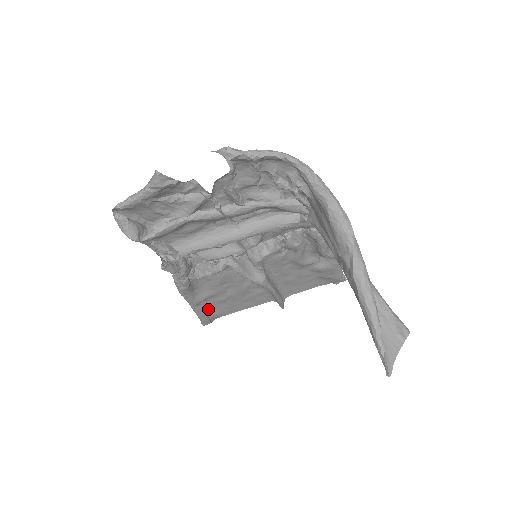
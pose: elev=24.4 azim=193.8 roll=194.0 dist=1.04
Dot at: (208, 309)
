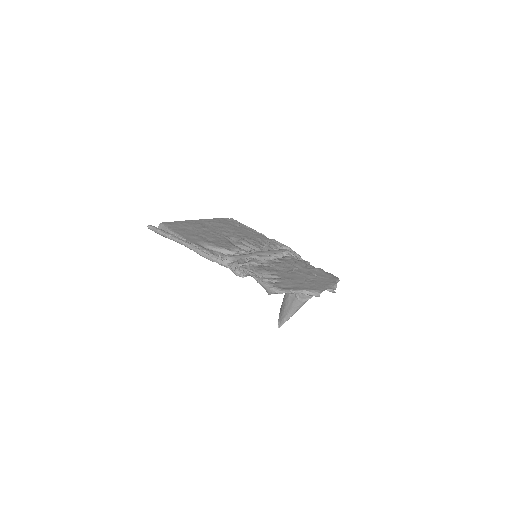
Dot at: occluded
